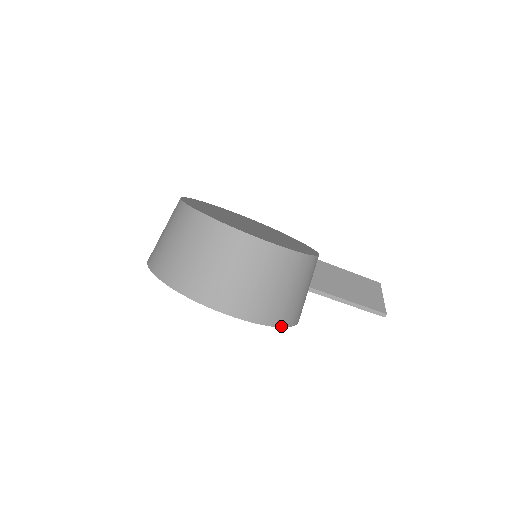
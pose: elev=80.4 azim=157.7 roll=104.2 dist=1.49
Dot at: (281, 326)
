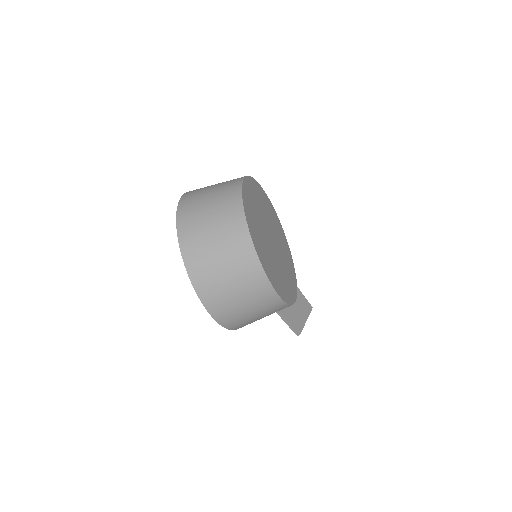
Dot at: occluded
